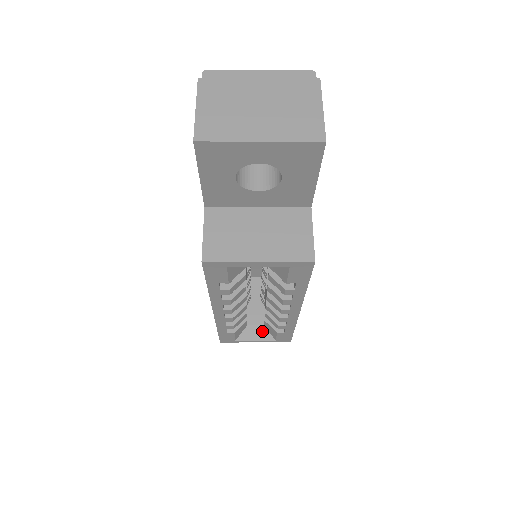
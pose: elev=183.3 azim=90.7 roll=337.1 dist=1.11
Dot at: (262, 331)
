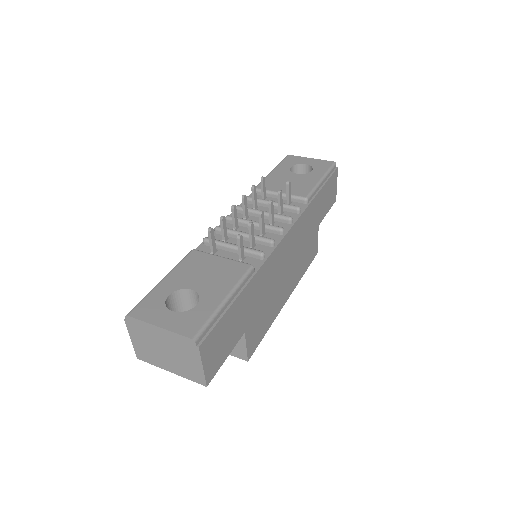
Dot at: occluded
